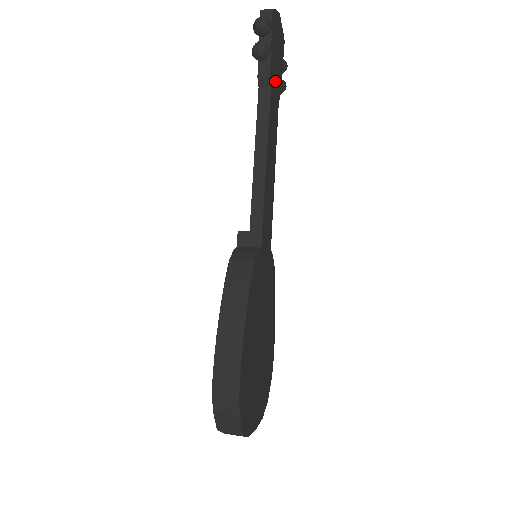
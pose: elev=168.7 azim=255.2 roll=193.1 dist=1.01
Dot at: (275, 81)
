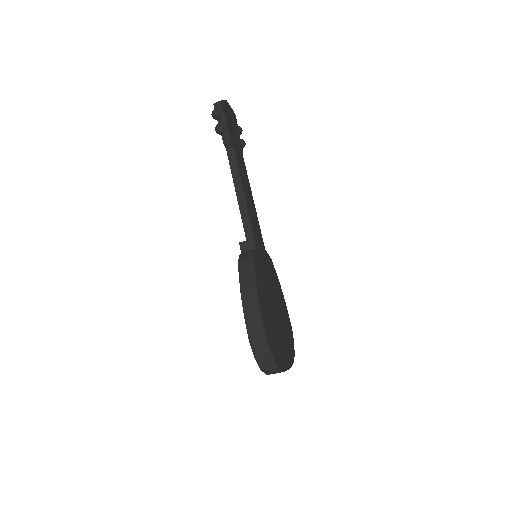
Dot at: (236, 143)
